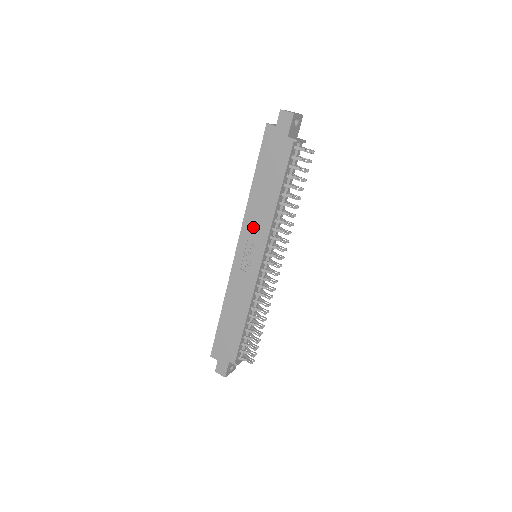
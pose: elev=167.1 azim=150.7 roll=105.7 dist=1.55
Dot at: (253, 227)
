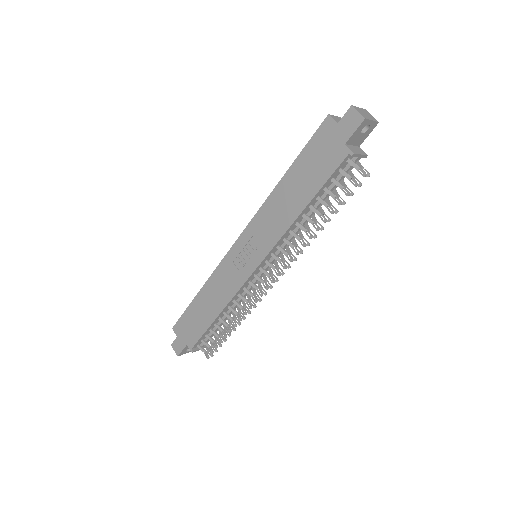
Dot at: (264, 226)
